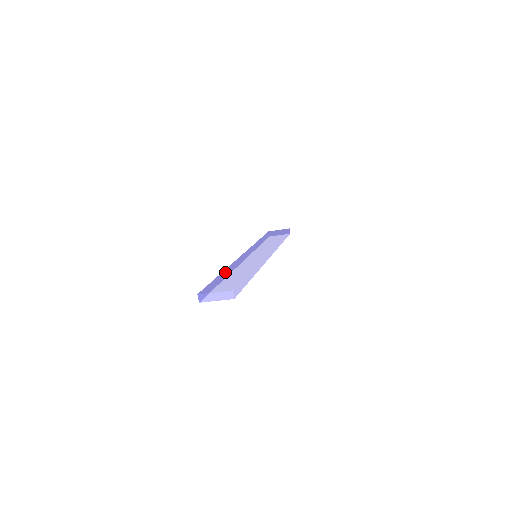
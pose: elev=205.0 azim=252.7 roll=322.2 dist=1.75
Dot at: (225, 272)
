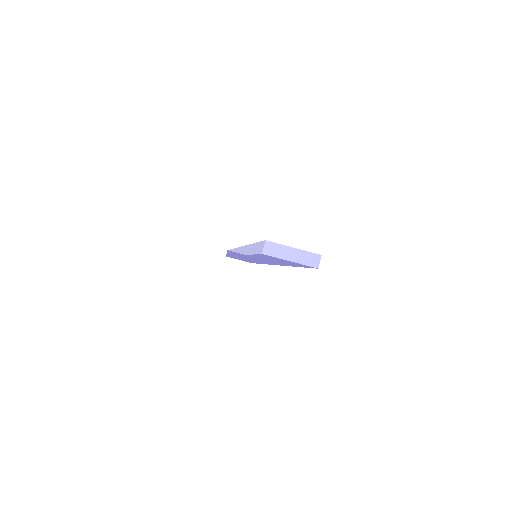
Dot at: occluded
